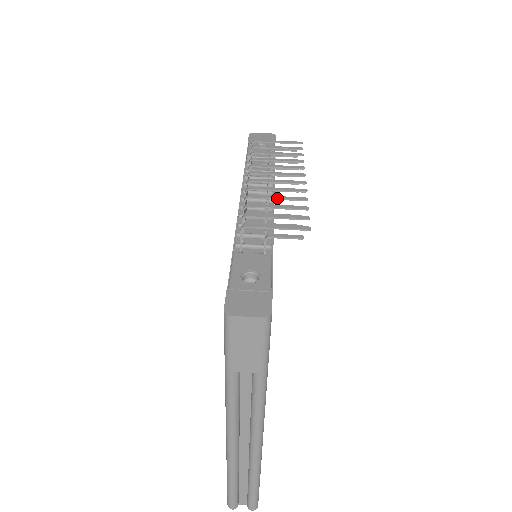
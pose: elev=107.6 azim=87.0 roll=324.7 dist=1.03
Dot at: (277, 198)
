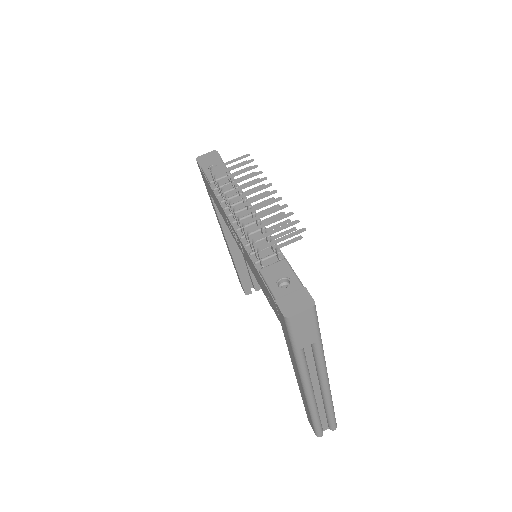
Dot at: (266, 215)
